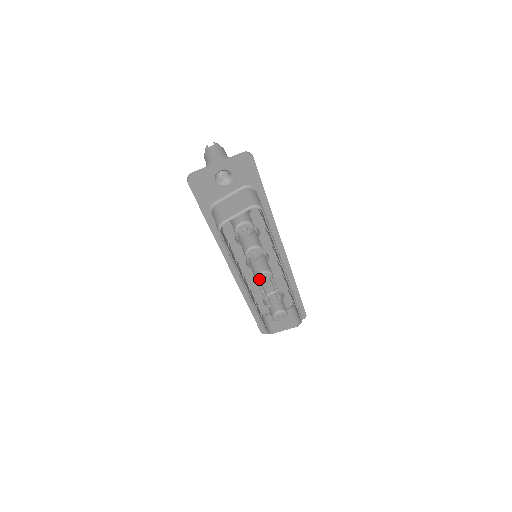
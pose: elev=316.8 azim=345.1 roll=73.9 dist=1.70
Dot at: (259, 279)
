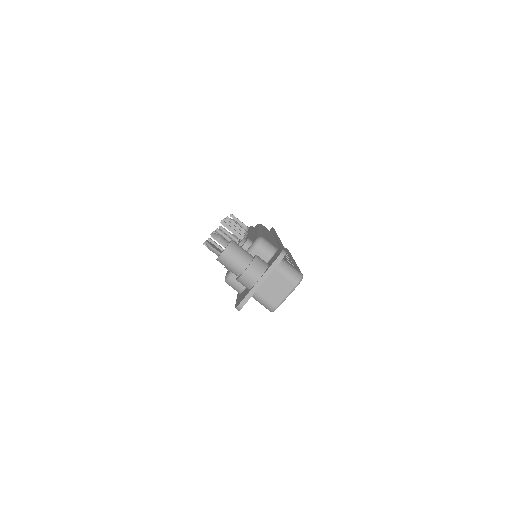
Dot at: occluded
